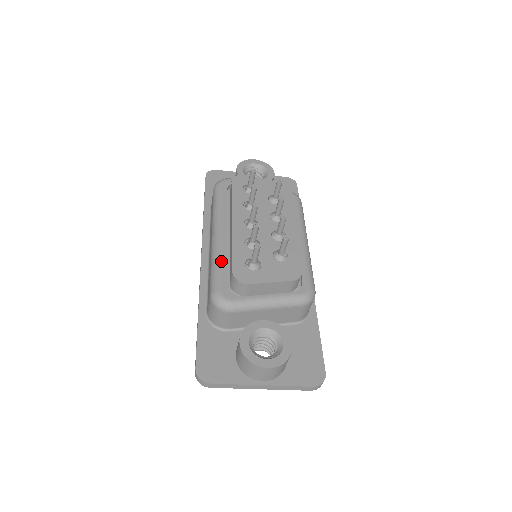
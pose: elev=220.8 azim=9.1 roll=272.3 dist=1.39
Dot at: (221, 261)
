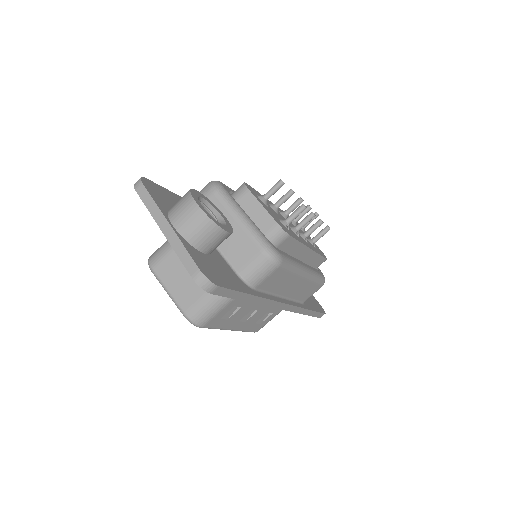
Dot at: occluded
